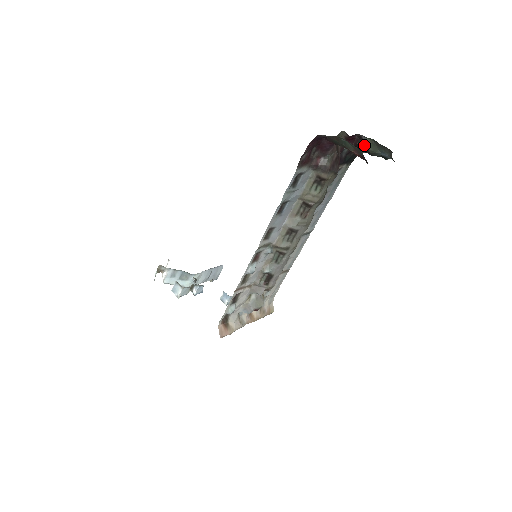
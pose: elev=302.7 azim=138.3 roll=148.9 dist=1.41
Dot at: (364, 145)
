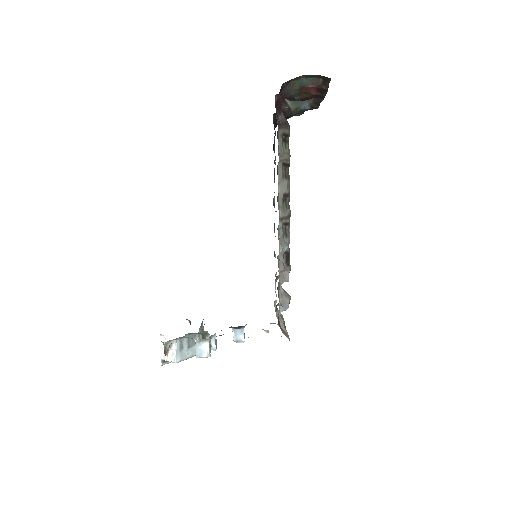
Dot at: (287, 106)
